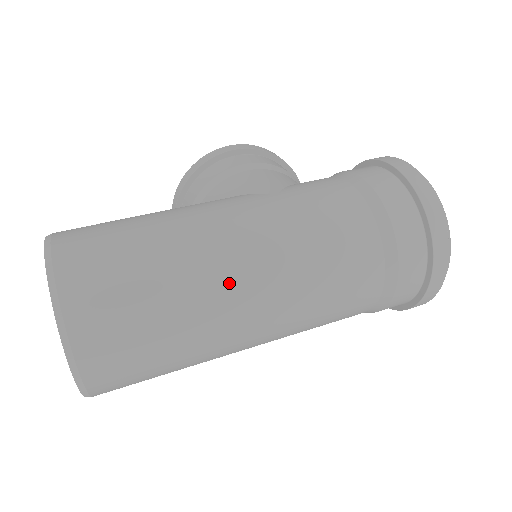
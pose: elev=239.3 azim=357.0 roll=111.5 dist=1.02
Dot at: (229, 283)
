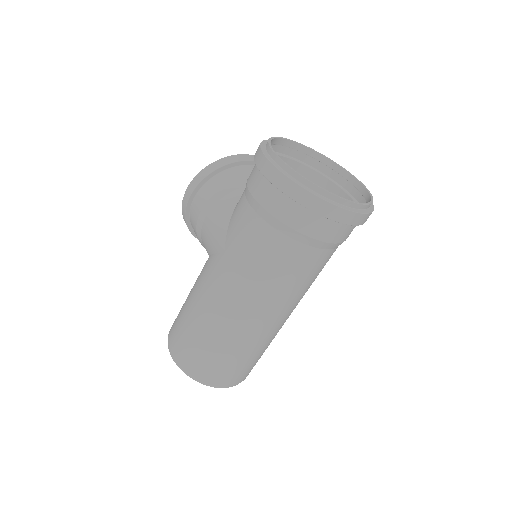
Dot at: (243, 325)
